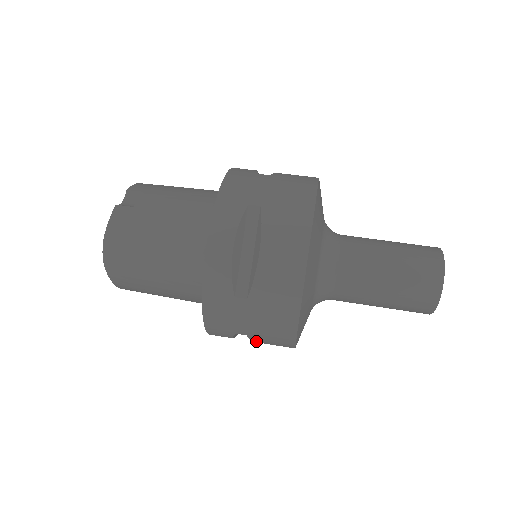
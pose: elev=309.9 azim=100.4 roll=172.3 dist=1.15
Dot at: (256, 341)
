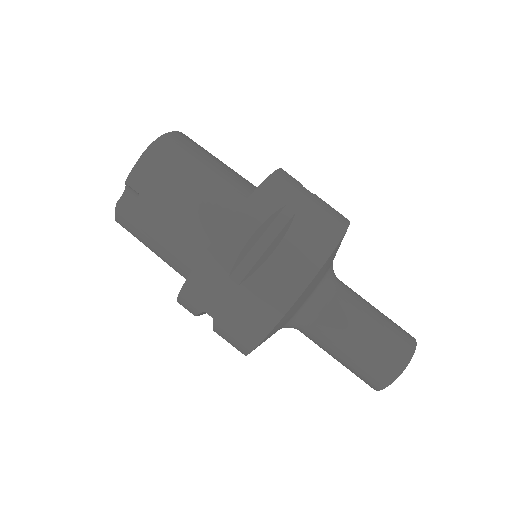
Dot at: occluded
